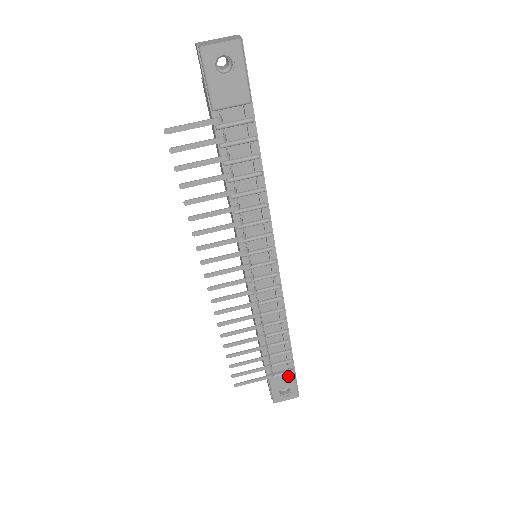
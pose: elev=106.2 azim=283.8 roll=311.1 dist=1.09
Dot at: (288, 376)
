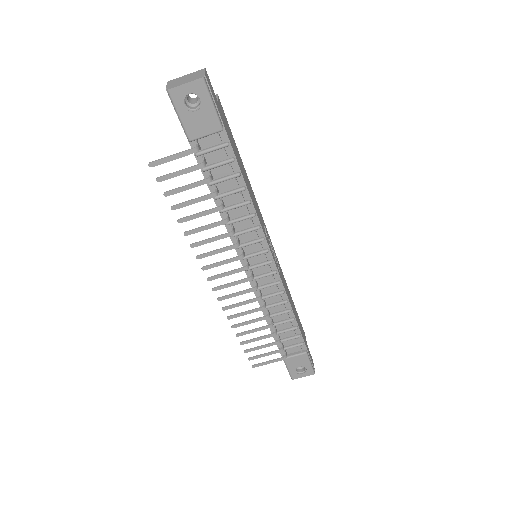
Dot at: (301, 357)
